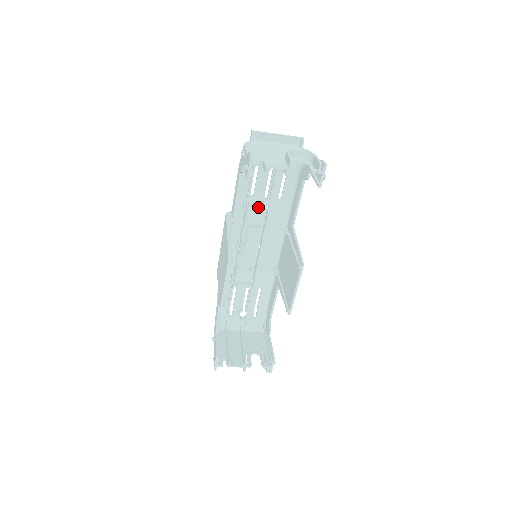
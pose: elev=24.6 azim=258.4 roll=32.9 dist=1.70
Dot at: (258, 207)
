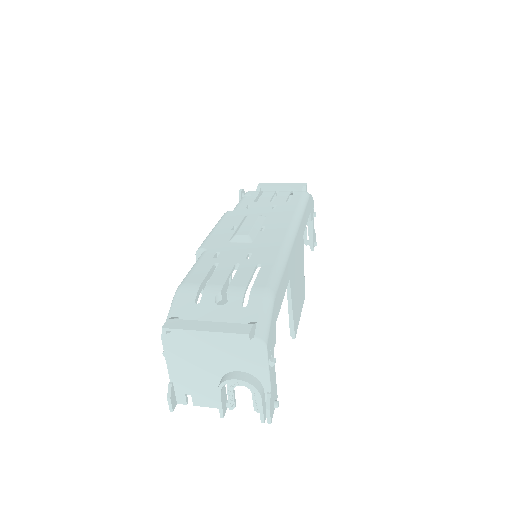
Dot at: (234, 258)
